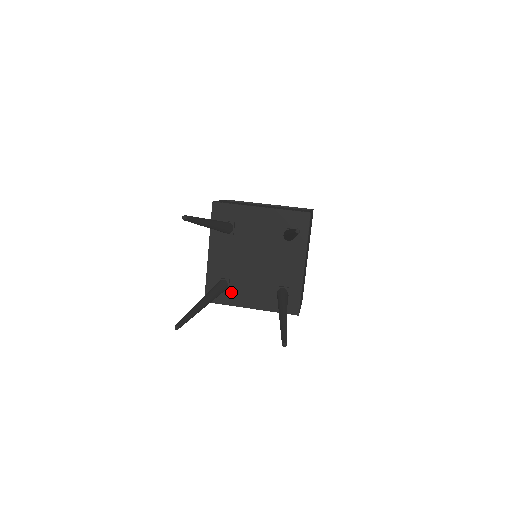
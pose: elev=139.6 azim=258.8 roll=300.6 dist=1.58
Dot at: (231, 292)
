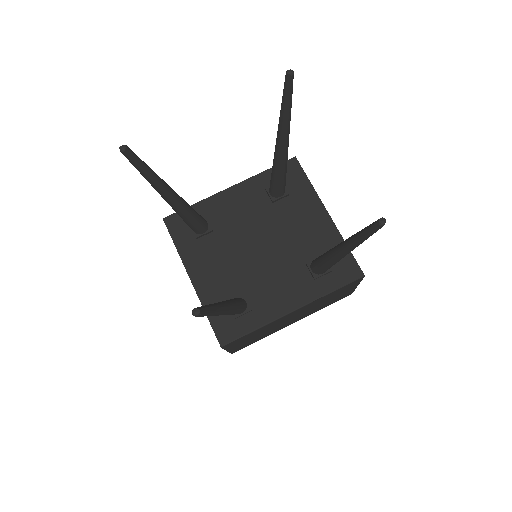
Dot at: (197, 243)
